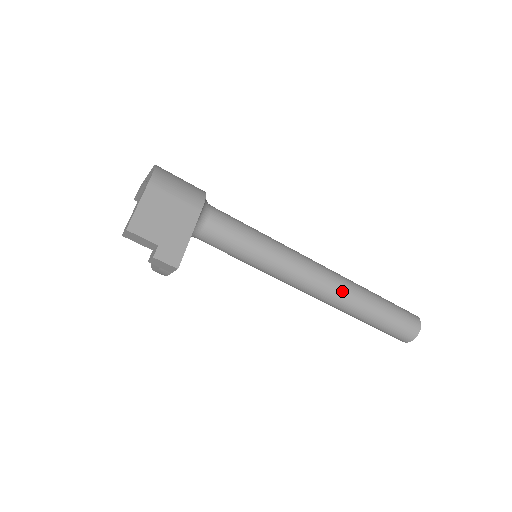
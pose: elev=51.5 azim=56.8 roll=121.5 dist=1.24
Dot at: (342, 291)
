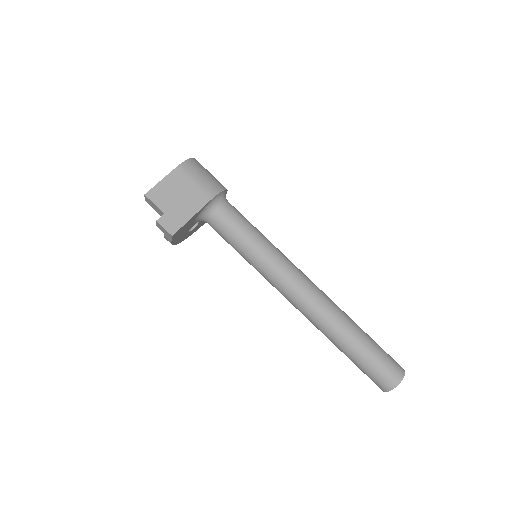
Dot at: (323, 312)
